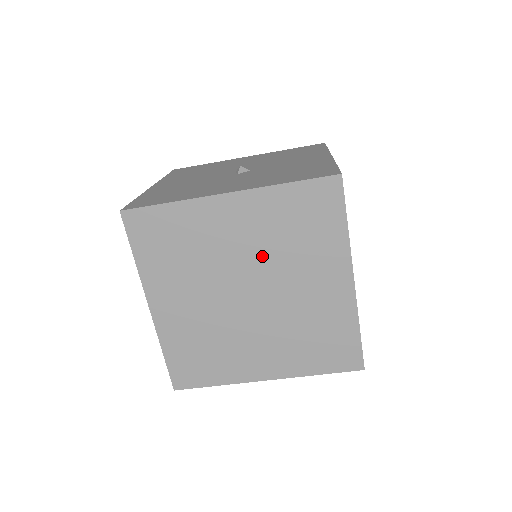
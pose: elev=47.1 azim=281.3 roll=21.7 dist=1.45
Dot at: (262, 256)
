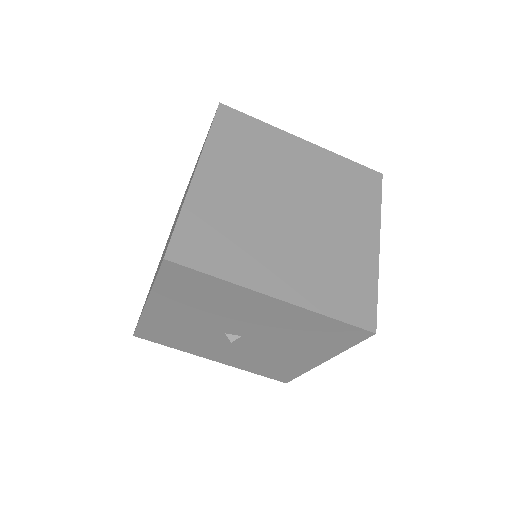
Dot at: (314, 189)
